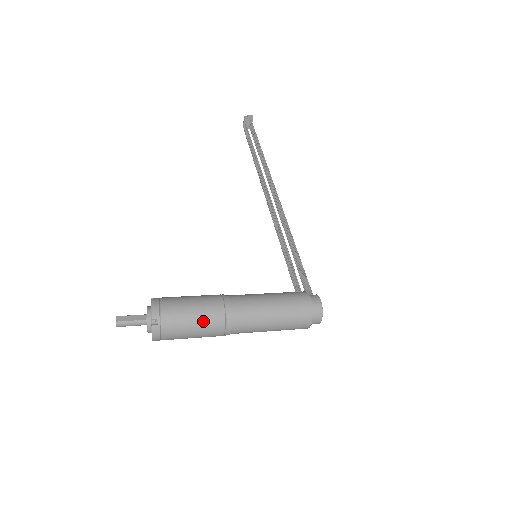
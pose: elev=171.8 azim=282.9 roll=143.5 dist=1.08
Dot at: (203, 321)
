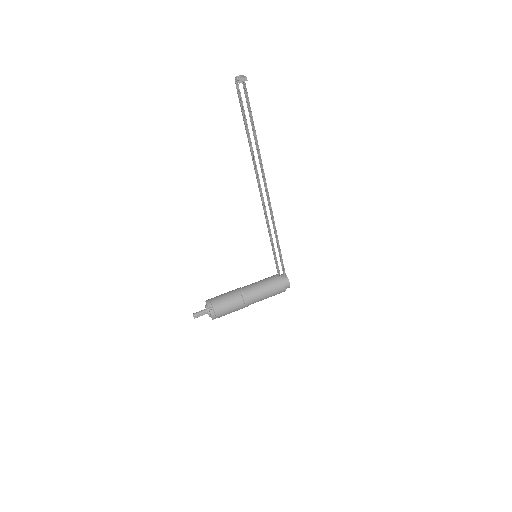
Dot at: occluded
